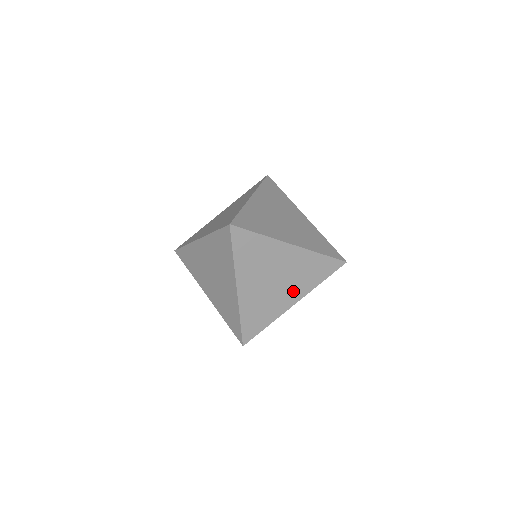
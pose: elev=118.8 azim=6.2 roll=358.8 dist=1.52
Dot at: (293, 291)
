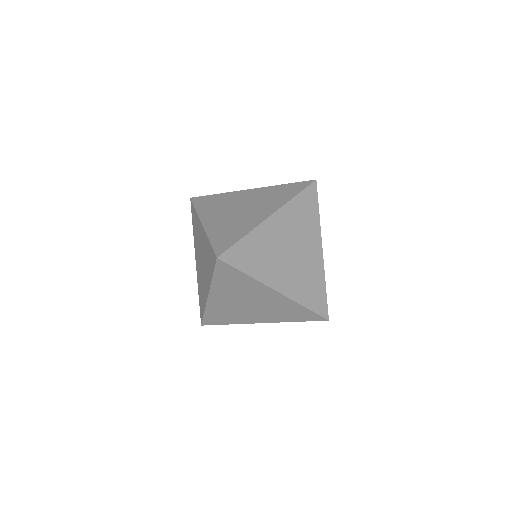
Dot at: (310, 243)
